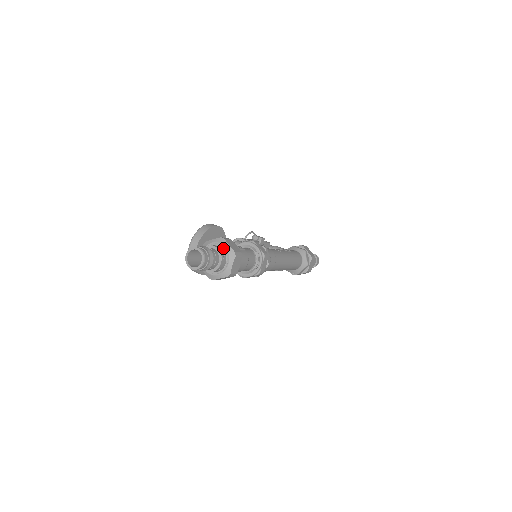
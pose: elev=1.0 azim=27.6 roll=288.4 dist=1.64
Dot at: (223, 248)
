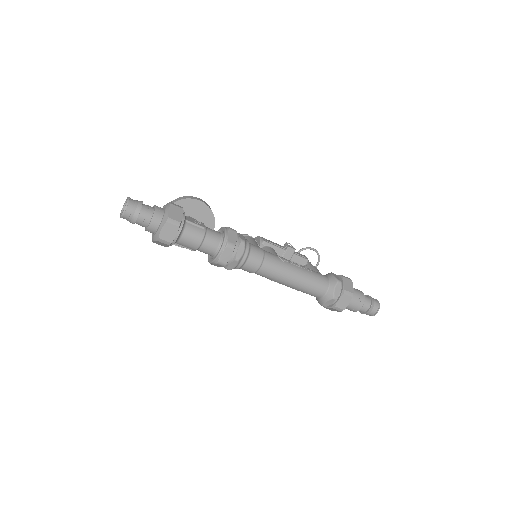
Dot at: (164, 211)
